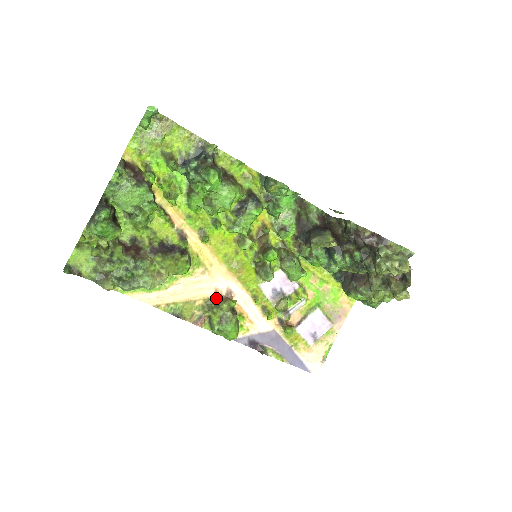
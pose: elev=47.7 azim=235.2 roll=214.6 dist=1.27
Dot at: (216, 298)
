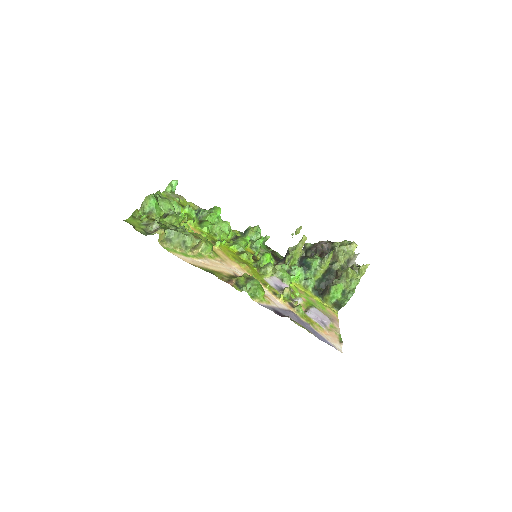
Dot at: (236, 276)
